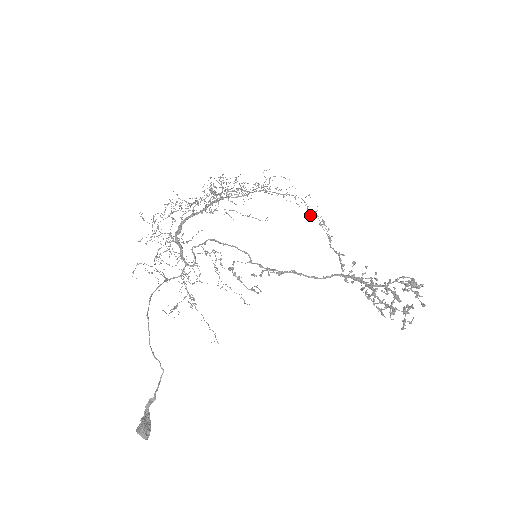
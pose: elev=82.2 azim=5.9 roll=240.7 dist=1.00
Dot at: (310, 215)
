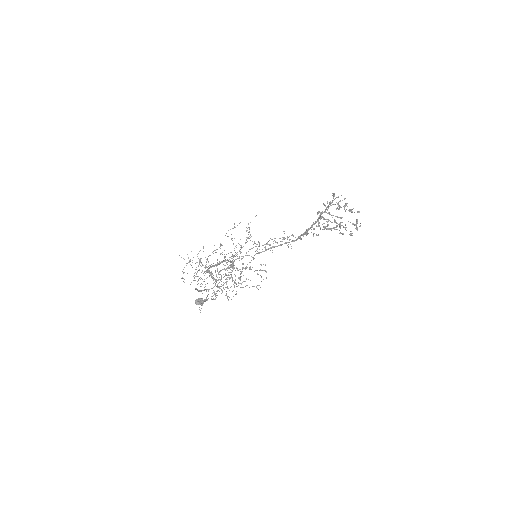
Dot at: (284, 238)
